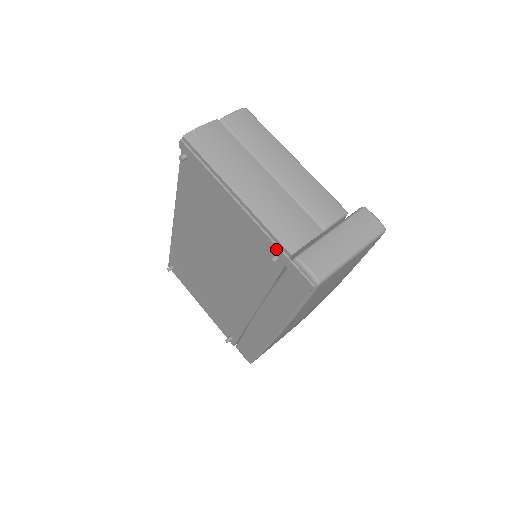
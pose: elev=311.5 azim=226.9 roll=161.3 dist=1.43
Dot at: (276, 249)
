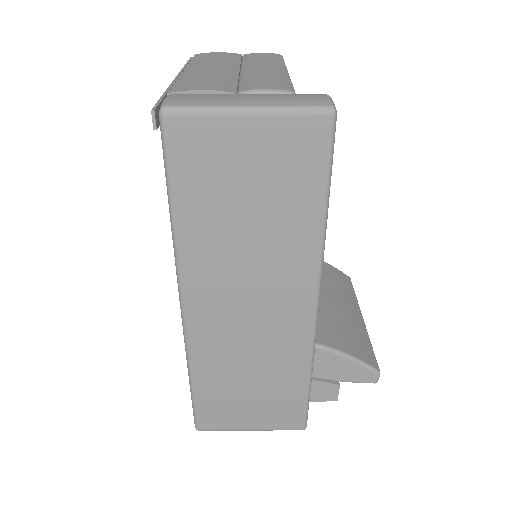
Dot at: occluded
